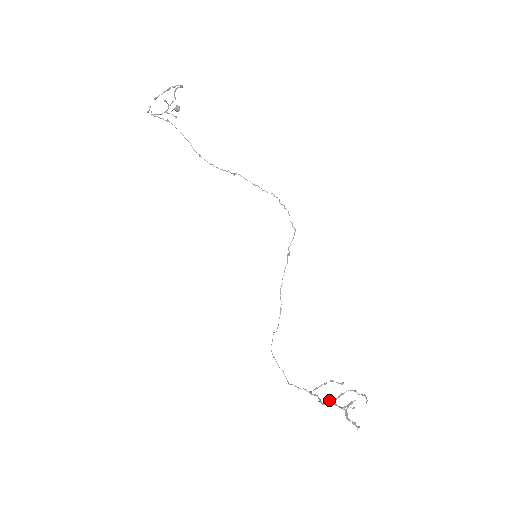
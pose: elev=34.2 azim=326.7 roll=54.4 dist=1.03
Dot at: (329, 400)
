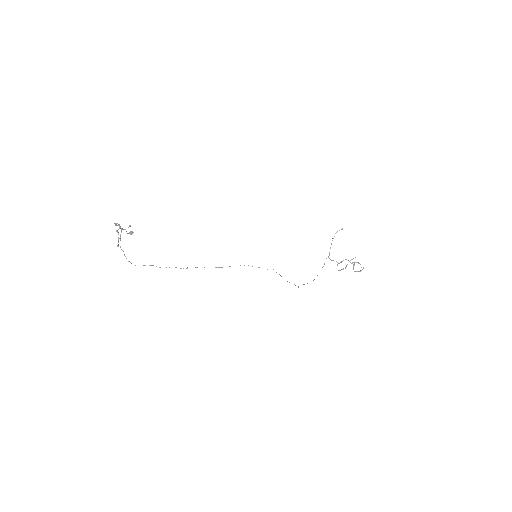
Dot at: occluded
